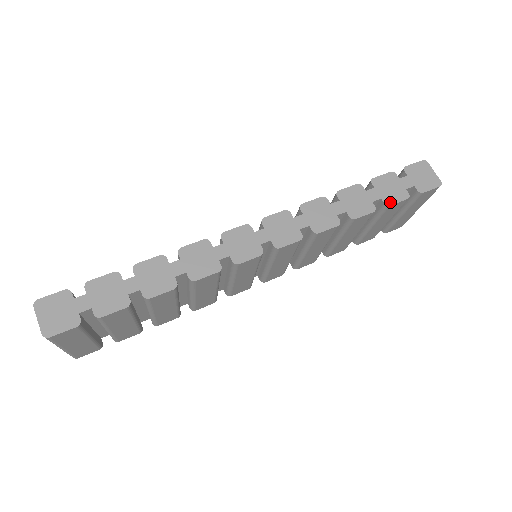
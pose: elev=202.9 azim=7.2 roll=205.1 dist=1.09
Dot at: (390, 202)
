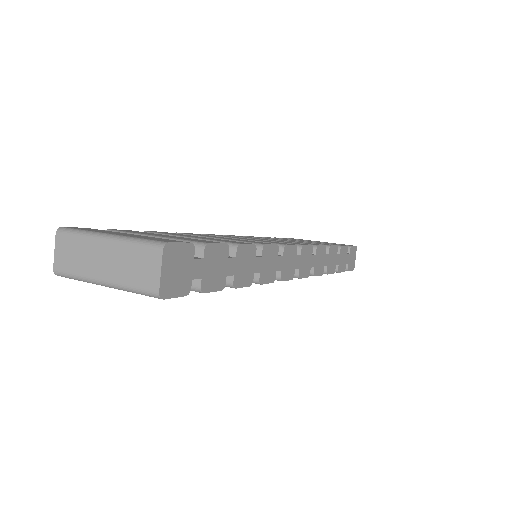
Dot at: (340, 270)
